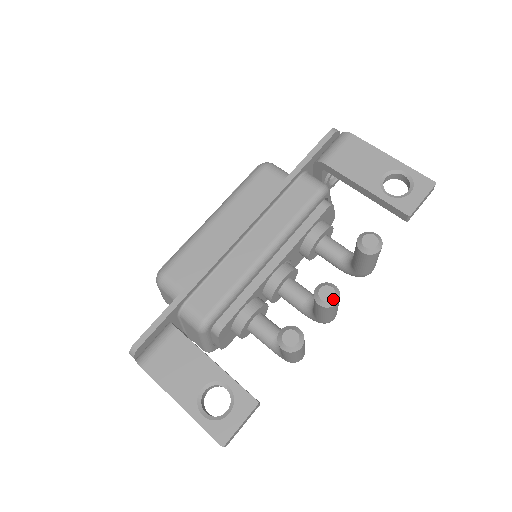
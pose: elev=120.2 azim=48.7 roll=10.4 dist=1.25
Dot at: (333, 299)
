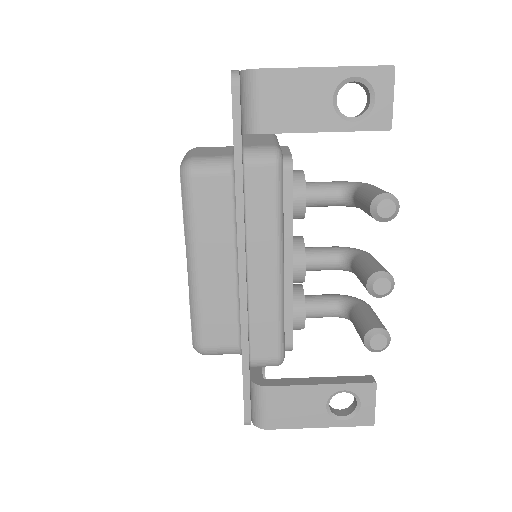
Dot at: (391, 287)
